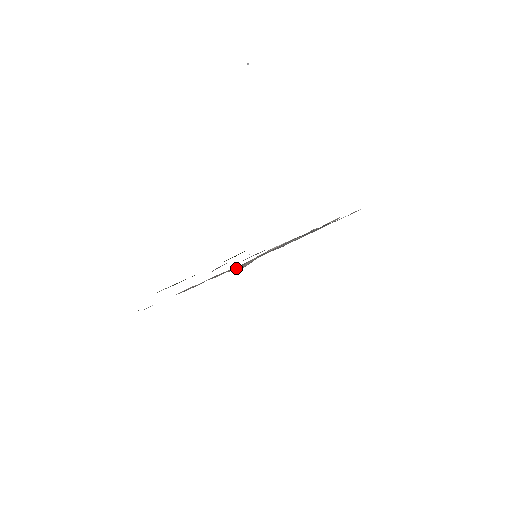
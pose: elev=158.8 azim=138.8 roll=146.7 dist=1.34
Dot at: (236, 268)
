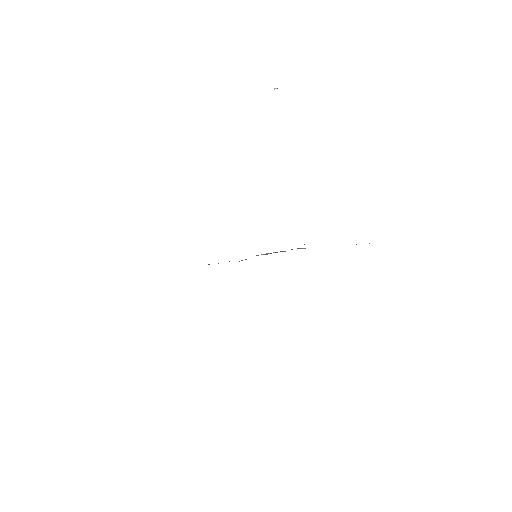
Dot at: occluded
